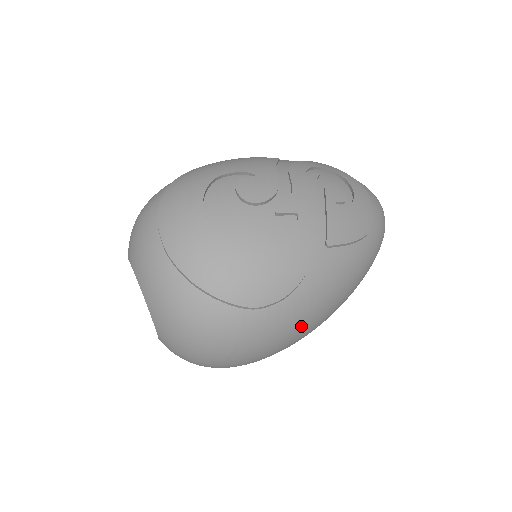
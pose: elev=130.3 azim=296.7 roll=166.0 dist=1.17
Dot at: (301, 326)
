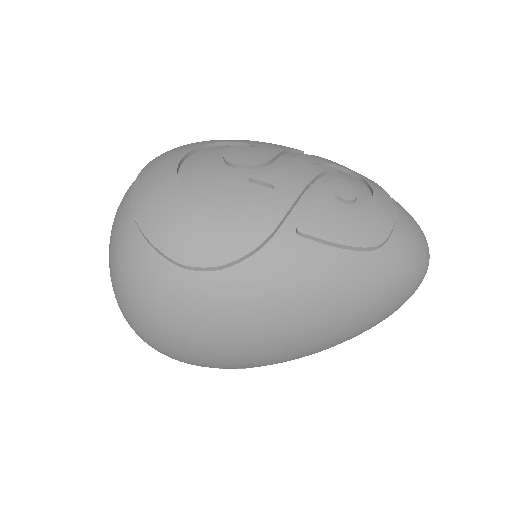
Dot at: (243, 323)
